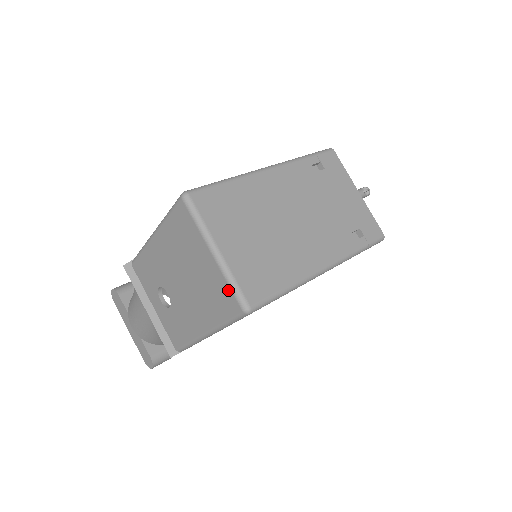
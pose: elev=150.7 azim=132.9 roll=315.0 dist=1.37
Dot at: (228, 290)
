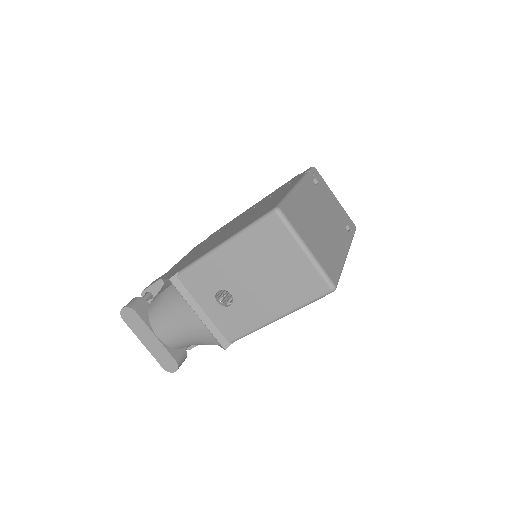
Dot at: (318, 277)
